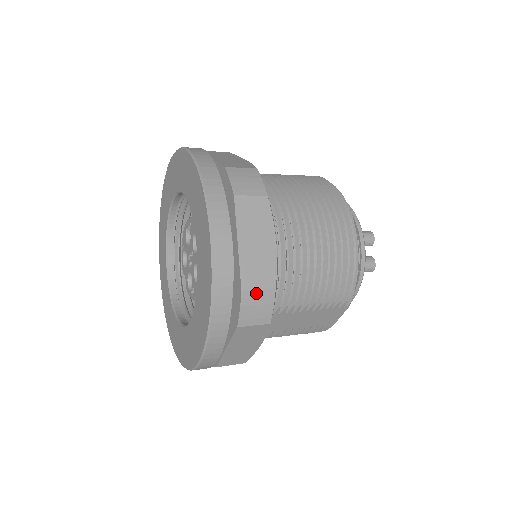
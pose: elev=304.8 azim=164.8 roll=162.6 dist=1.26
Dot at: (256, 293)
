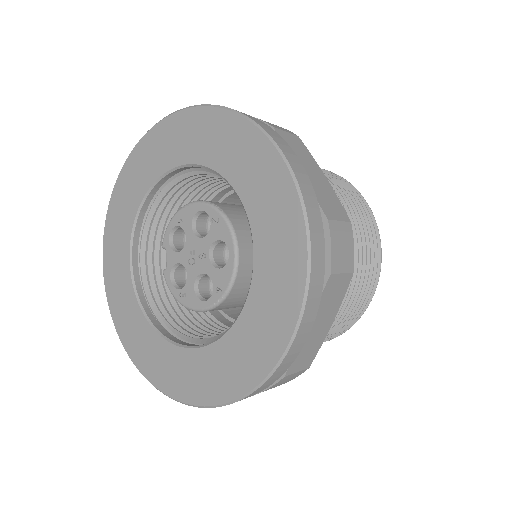
Dot at: (293, 375)
